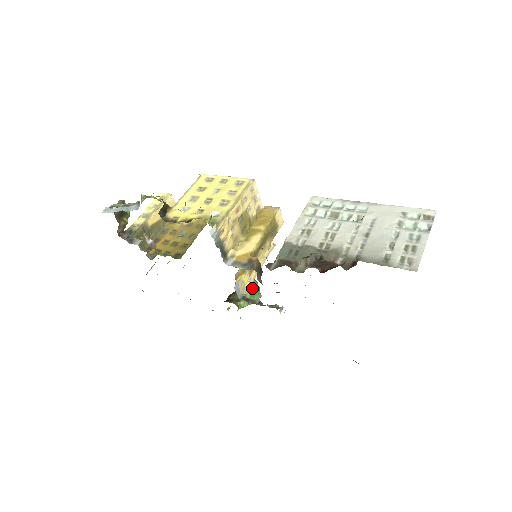
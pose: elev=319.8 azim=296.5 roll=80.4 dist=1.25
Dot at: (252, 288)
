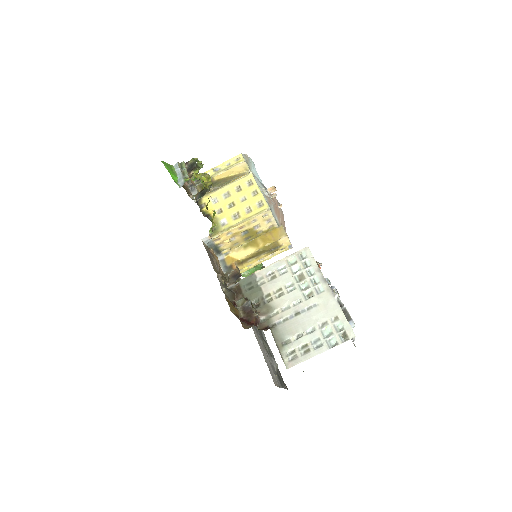
Dot at: (255, 268)
